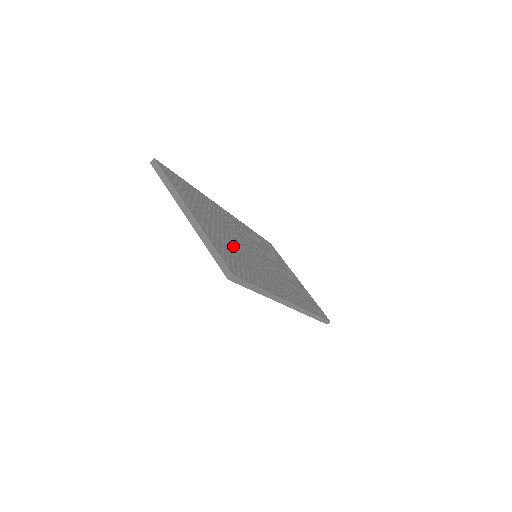
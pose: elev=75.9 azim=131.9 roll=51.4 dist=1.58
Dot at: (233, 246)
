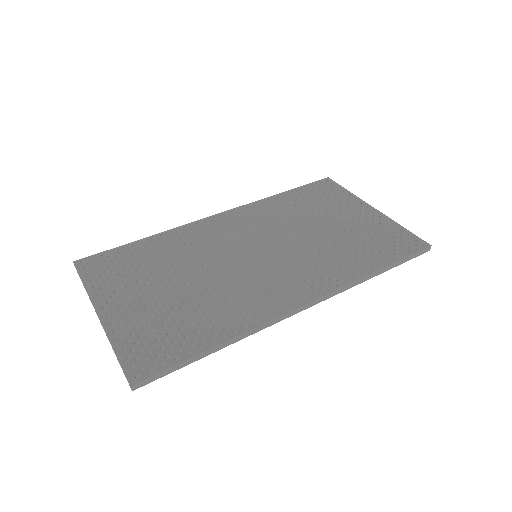
Dot at: (180, 301)
